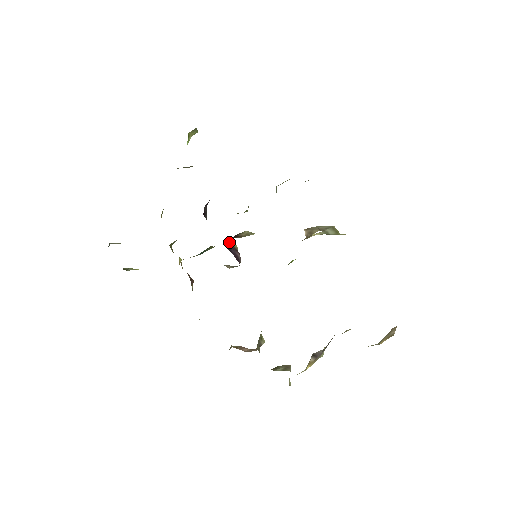
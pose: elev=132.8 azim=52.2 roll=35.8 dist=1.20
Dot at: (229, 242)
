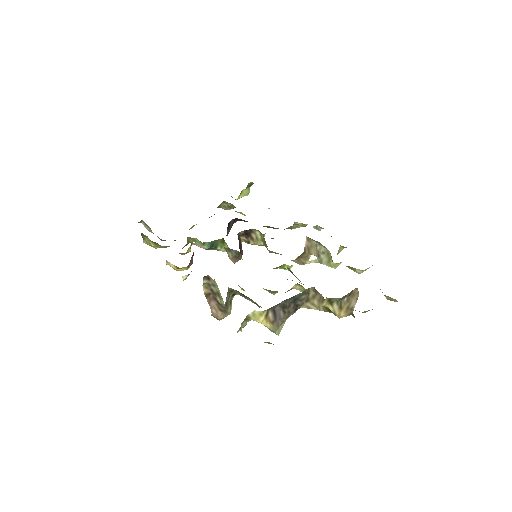
Dot at: (240, 238)
